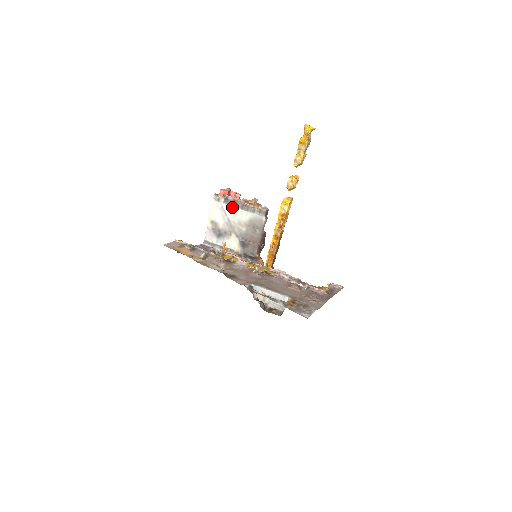
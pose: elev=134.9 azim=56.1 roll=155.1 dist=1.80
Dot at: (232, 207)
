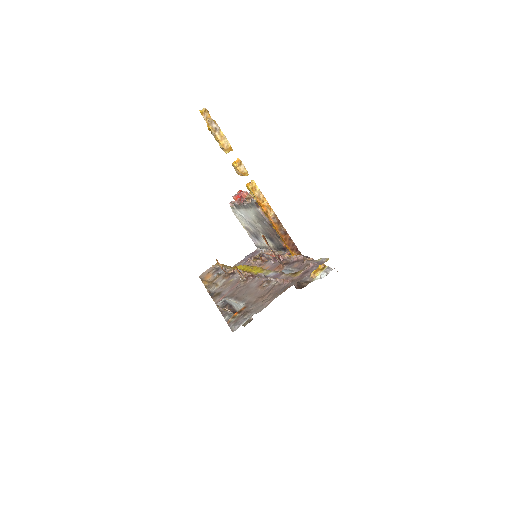
Dot at: (241, 210)
